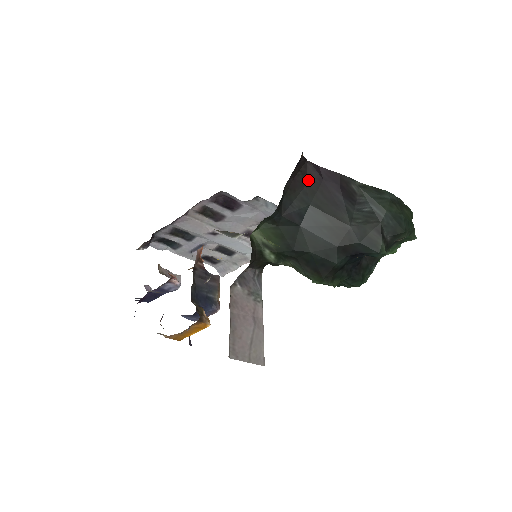
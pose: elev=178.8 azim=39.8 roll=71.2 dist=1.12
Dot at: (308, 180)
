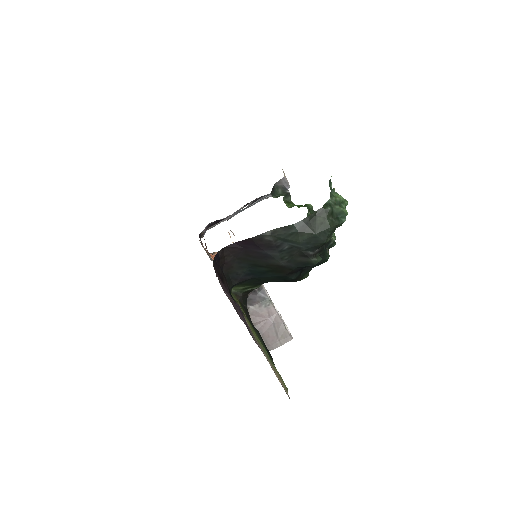
Dot at: (235, 255)
